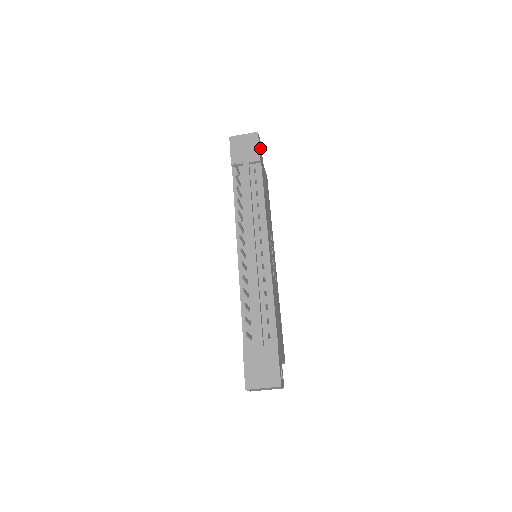
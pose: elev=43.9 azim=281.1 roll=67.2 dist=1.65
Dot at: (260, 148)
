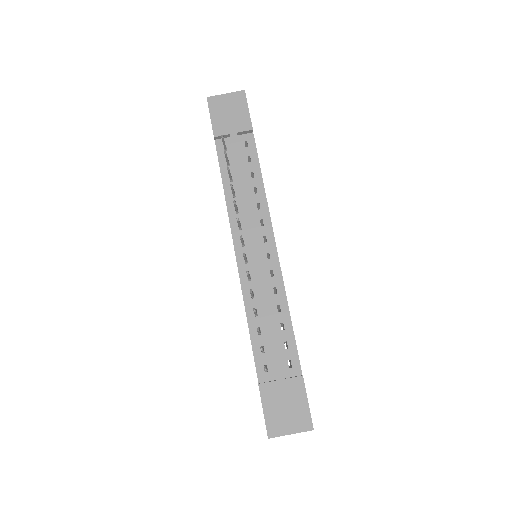
Dot at: occluded
